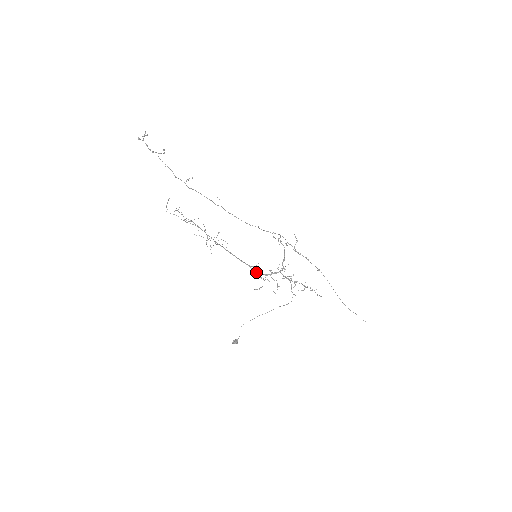
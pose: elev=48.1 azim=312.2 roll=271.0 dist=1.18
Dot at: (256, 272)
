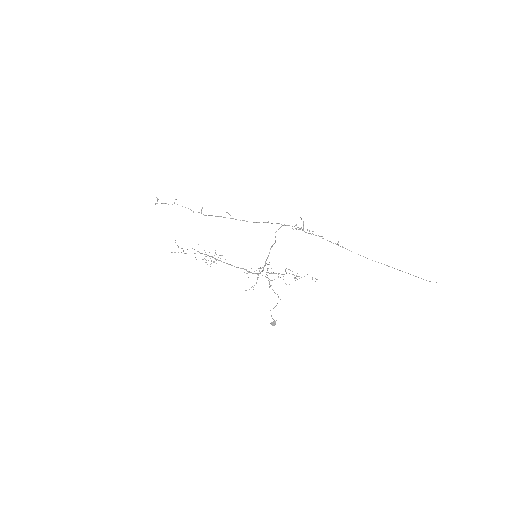
Dot at: occluded
